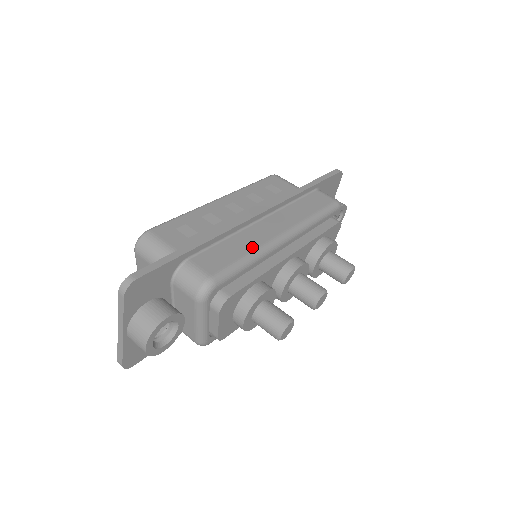
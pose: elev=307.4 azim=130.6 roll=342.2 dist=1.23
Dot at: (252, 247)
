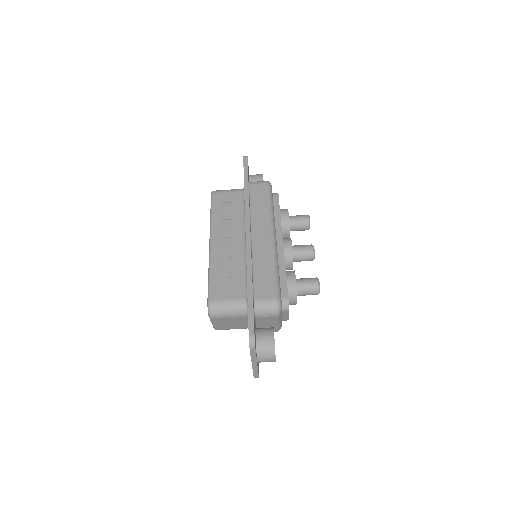
Dot at: (270, 261)
